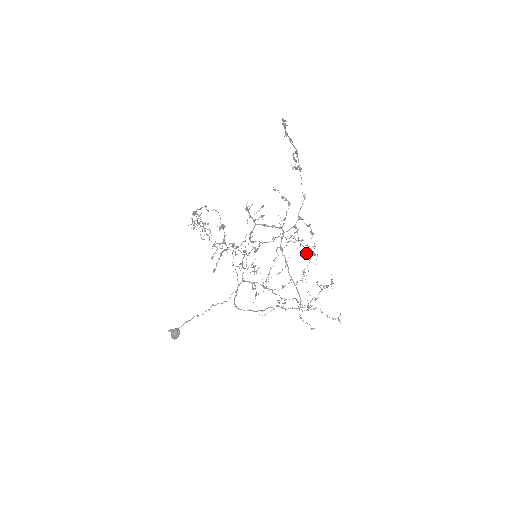
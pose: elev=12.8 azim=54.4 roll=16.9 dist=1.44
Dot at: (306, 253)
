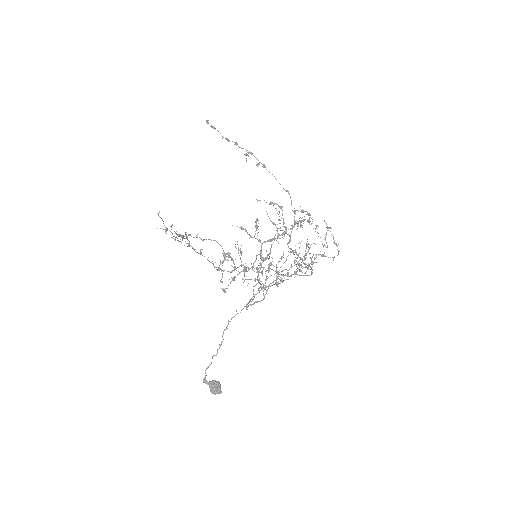
Dot at: (296, 222)
